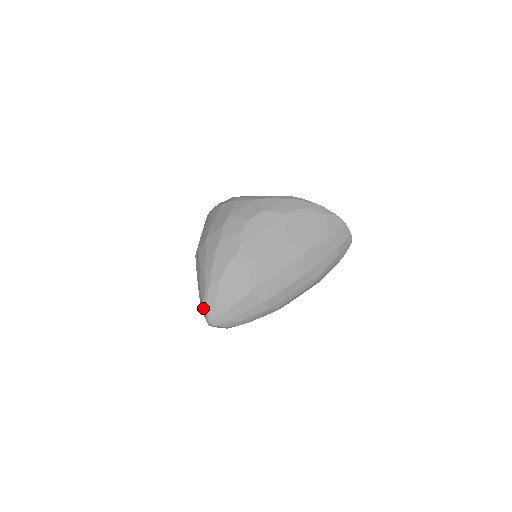
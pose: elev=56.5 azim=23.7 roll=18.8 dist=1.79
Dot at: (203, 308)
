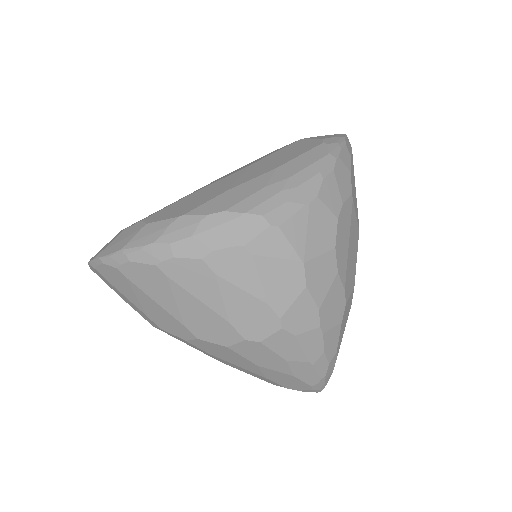
Dot at: (315, 390)
